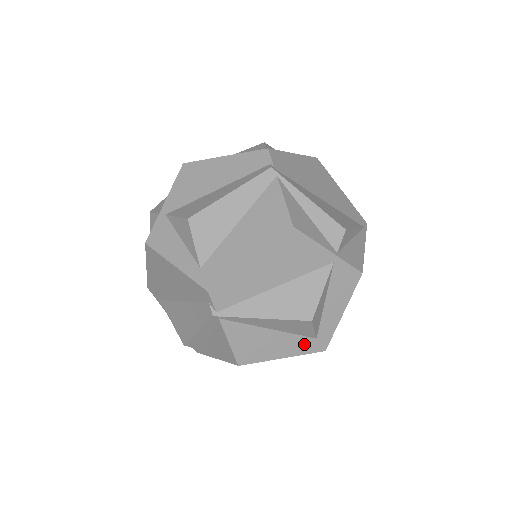
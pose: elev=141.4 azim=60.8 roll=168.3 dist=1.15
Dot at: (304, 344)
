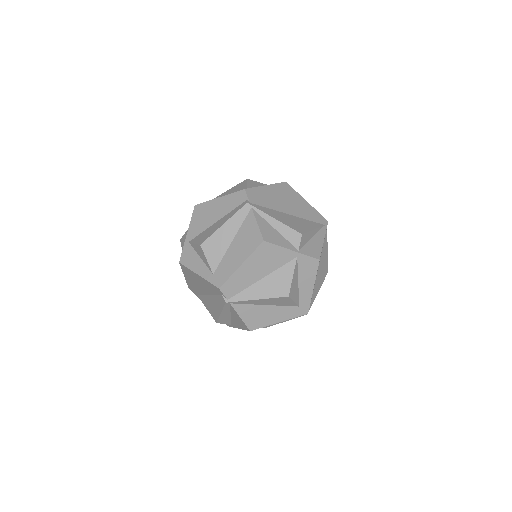
Dot at: (291, 311)
